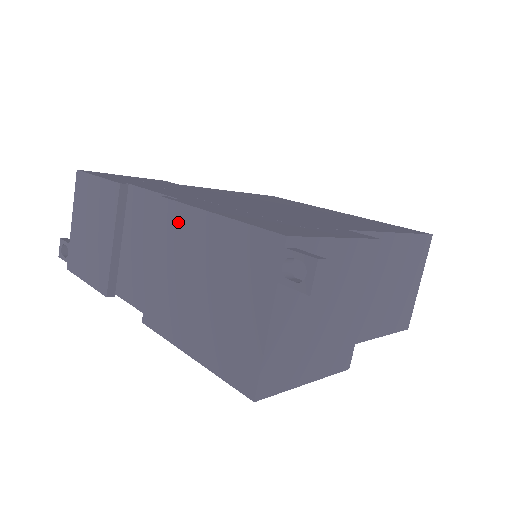
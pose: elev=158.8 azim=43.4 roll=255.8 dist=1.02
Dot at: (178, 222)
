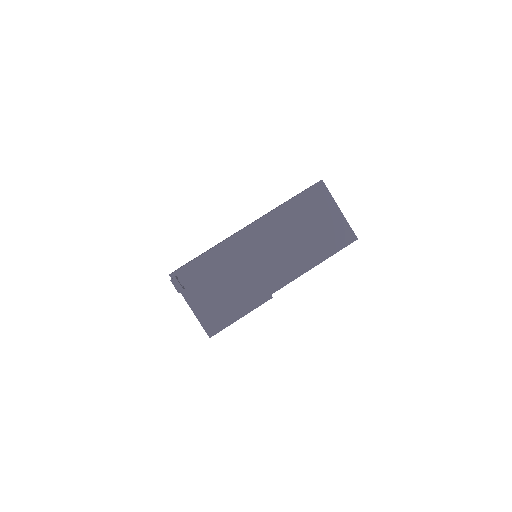
Dot at: occluded
